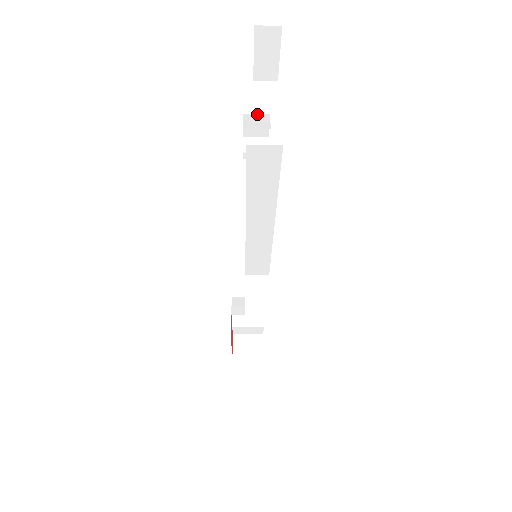
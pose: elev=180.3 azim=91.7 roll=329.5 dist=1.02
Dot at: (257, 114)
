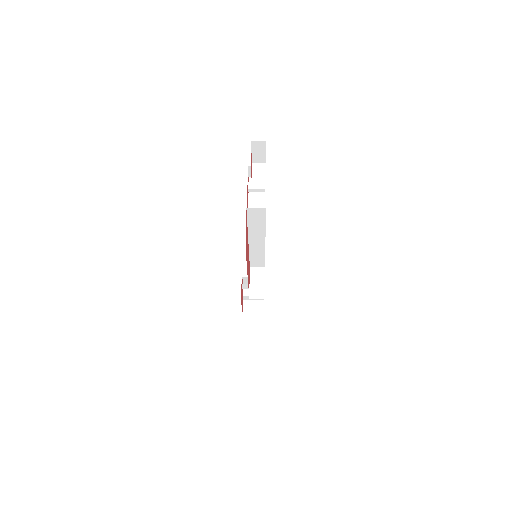
Dot at: occluded
